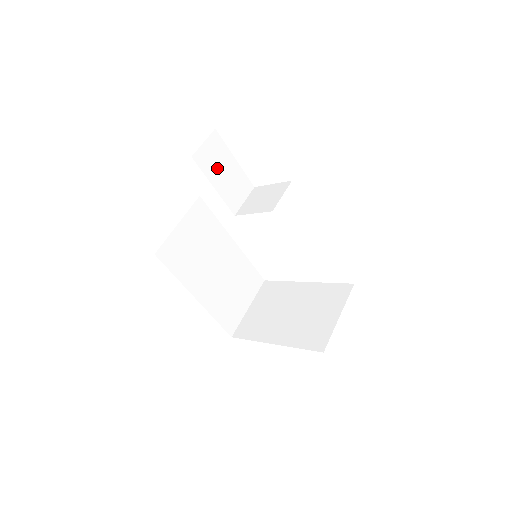
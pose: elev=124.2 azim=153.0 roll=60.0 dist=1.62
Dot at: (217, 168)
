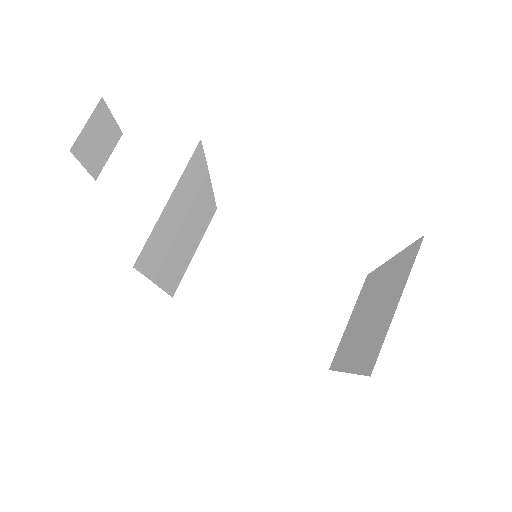
Dot at: (138, 176)
